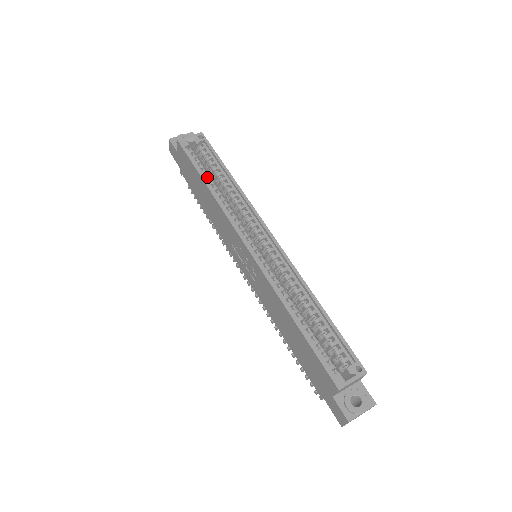
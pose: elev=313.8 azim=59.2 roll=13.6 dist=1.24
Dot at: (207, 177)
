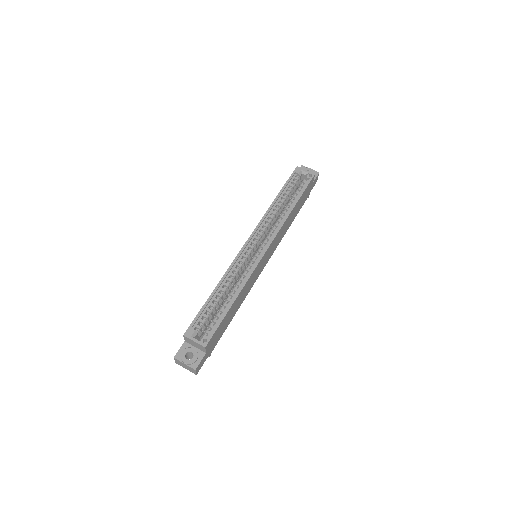
Dot at: (283, 196)
